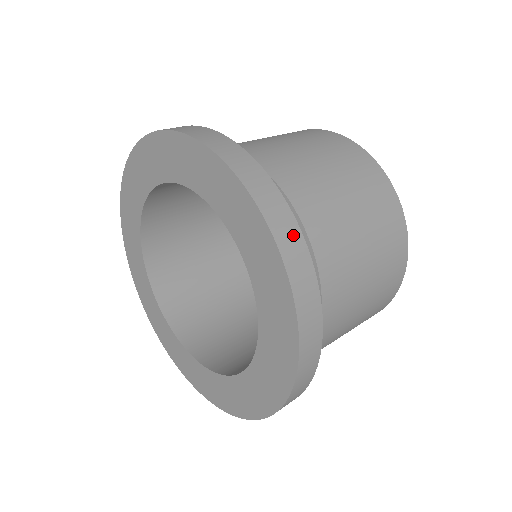
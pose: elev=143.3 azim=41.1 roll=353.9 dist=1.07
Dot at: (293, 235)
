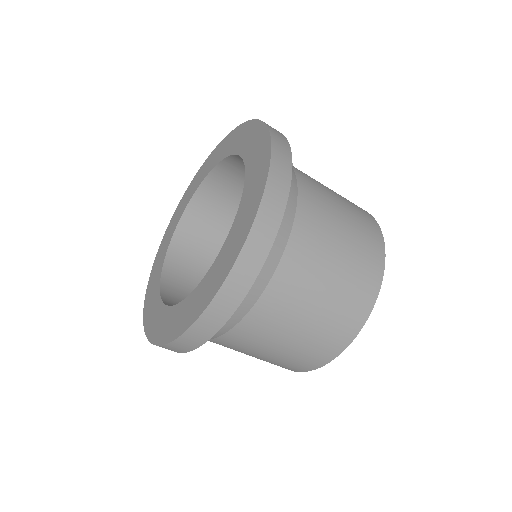
Dot at: (229, 305)
